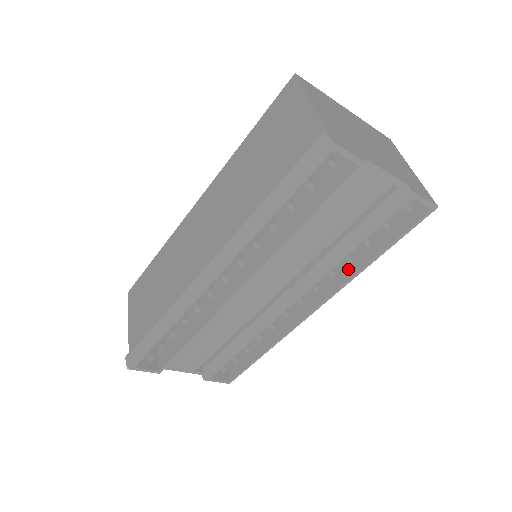
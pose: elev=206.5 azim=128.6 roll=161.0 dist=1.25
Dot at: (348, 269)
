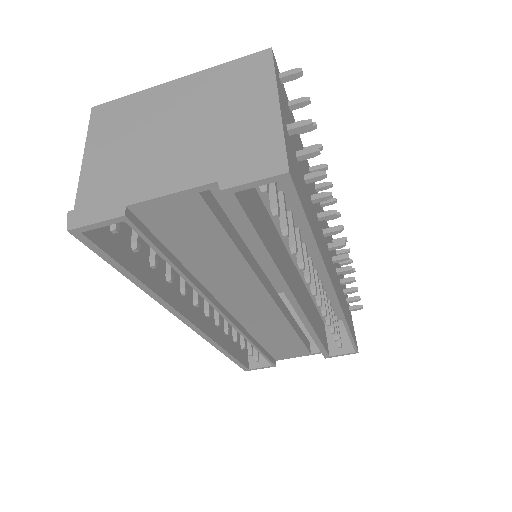
Dot at: occluded
